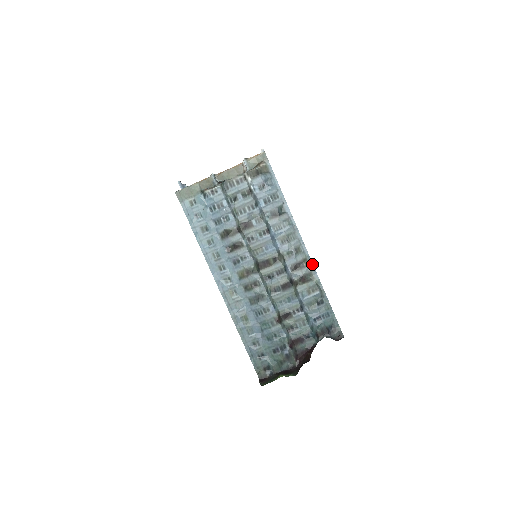
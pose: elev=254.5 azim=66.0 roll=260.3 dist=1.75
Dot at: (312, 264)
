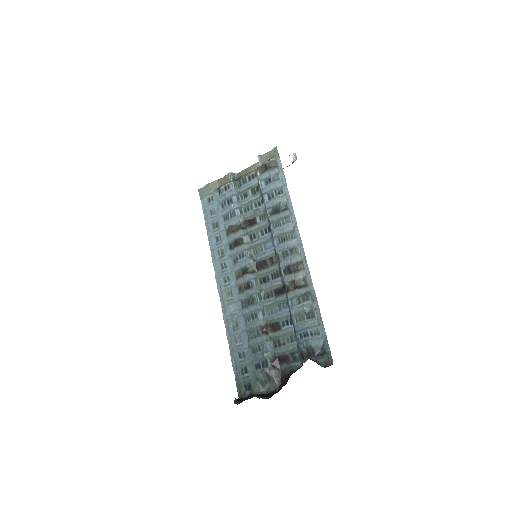
Dot at: (308, 268)
